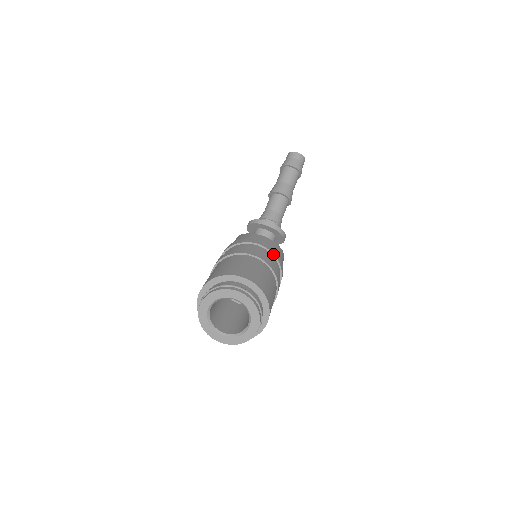
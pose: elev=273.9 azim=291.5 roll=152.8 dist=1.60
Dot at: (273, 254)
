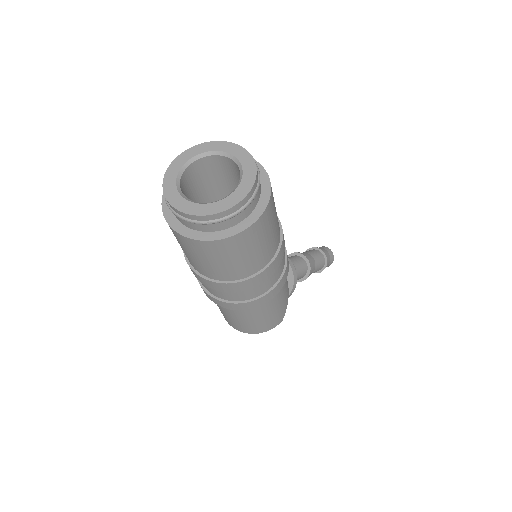
Dot at: occluded
